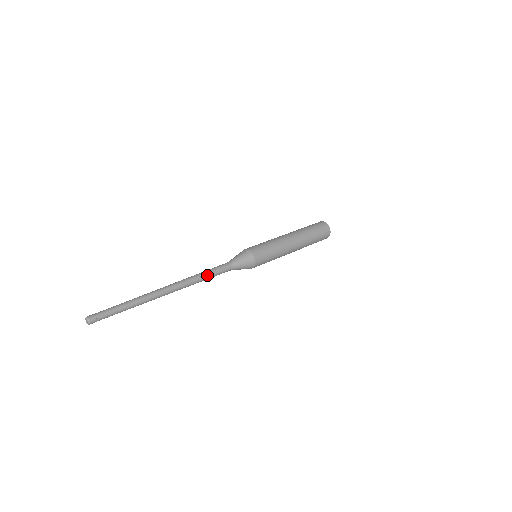
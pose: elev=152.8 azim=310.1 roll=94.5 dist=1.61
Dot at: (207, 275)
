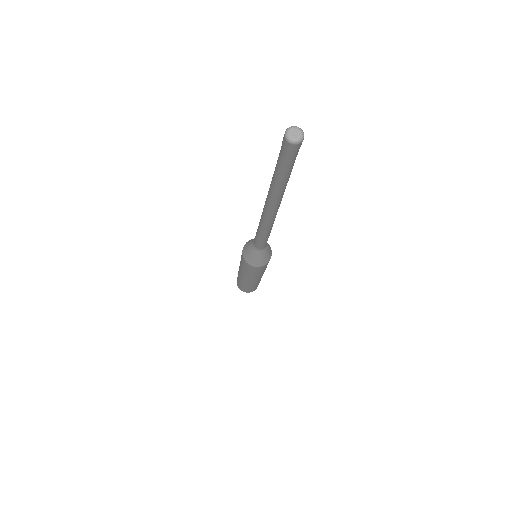
Dot at: occluded
